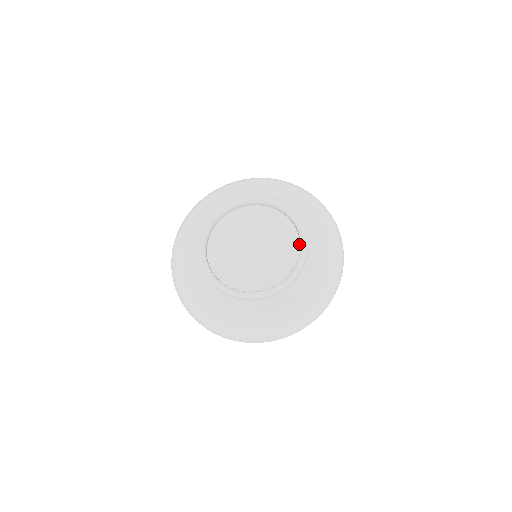
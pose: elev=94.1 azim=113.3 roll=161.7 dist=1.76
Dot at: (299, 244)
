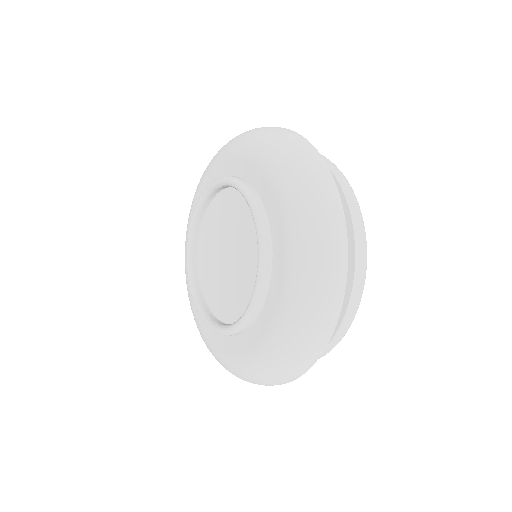
Dot at: occluded
